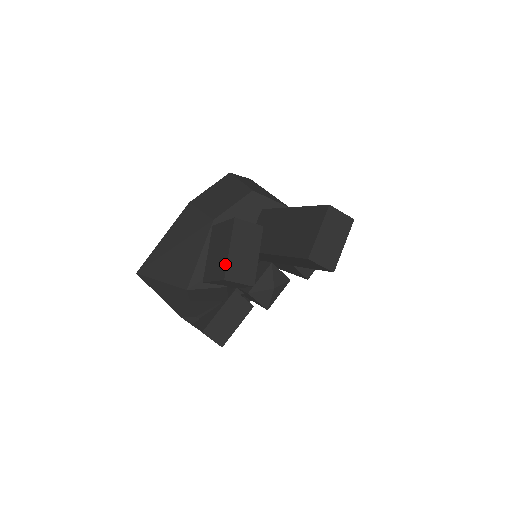
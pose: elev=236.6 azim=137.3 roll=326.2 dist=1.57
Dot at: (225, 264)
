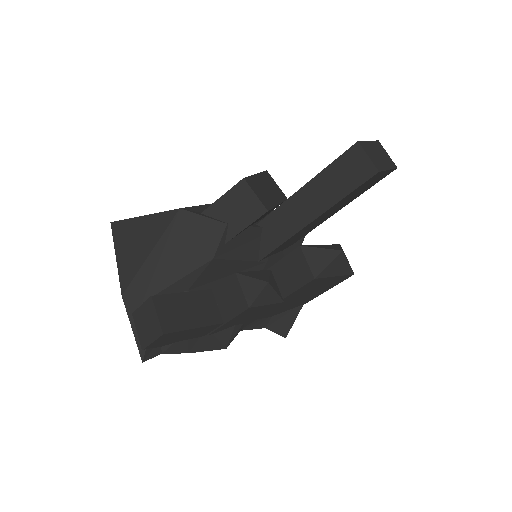
Dot at: occluded
